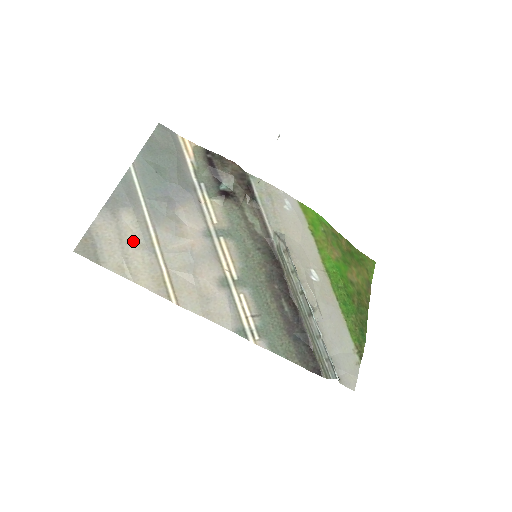
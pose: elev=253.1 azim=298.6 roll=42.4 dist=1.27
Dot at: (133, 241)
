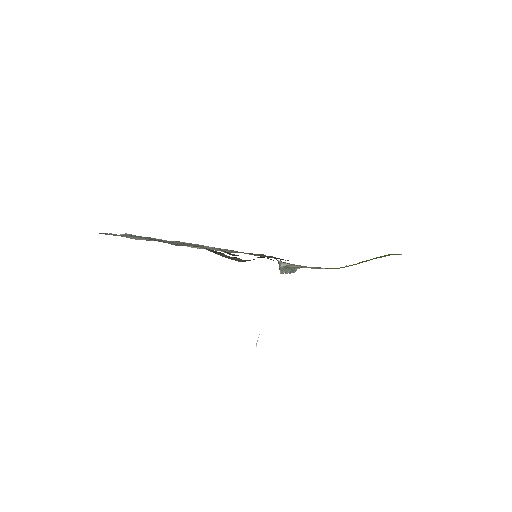
Dot at: (141, 239)
